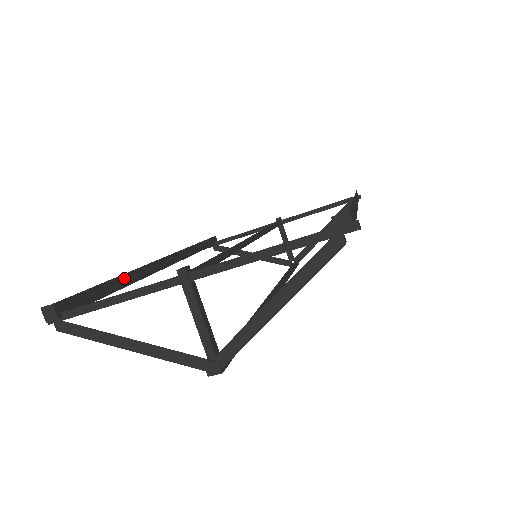
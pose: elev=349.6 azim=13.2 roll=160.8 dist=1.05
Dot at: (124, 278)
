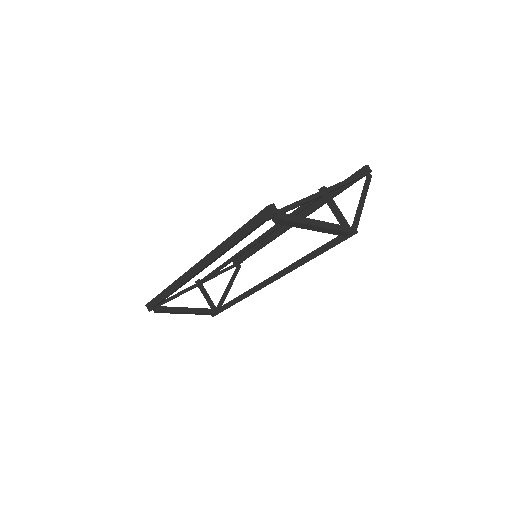
Dot at: occluded
